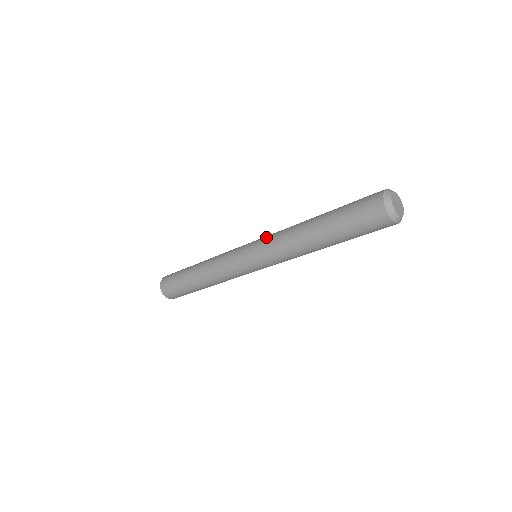
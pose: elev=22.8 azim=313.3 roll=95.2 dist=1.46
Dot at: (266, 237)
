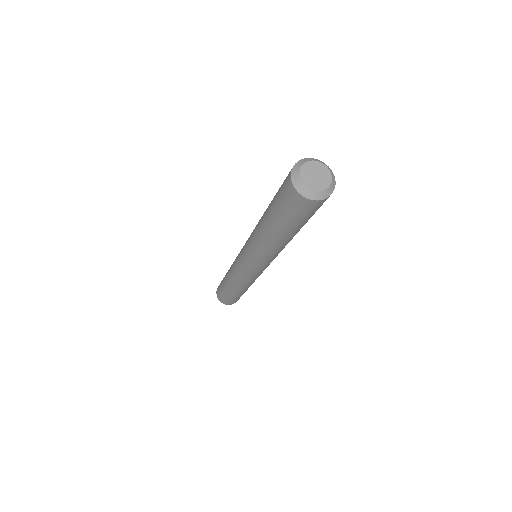
Dot at: occluded
